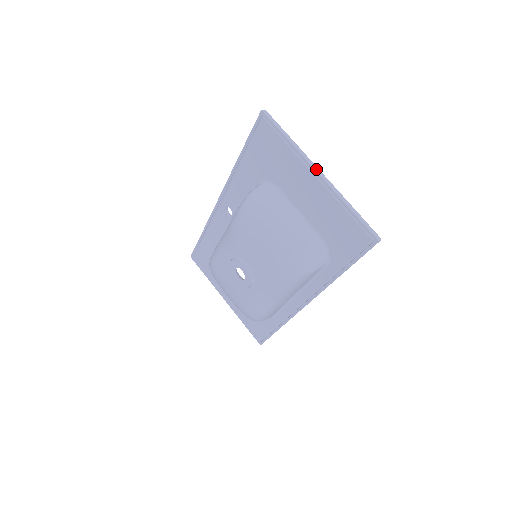
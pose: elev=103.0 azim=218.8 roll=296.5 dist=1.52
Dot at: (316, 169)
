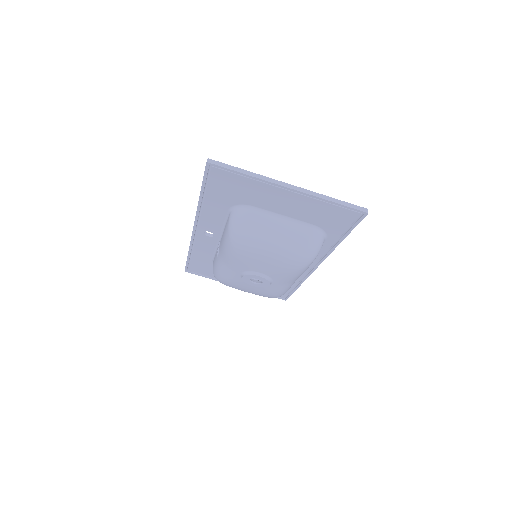
Dot at: (285, 185)
